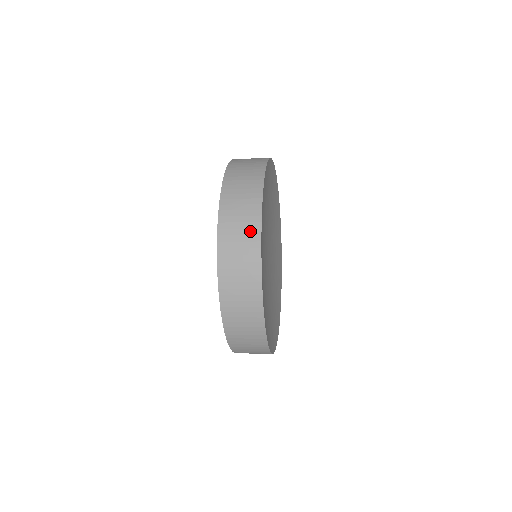
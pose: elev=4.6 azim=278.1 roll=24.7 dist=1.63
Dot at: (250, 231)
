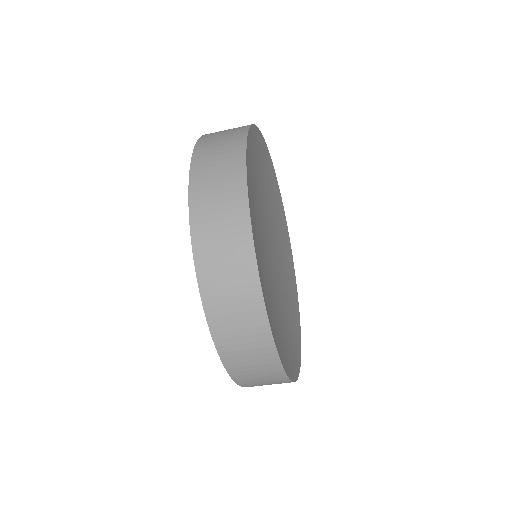
Dot at: (245, 288)
